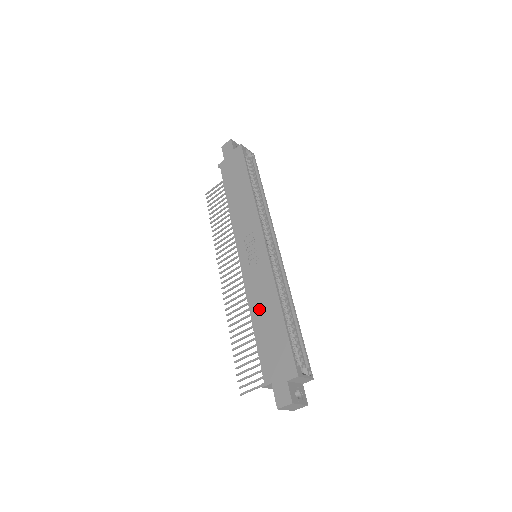
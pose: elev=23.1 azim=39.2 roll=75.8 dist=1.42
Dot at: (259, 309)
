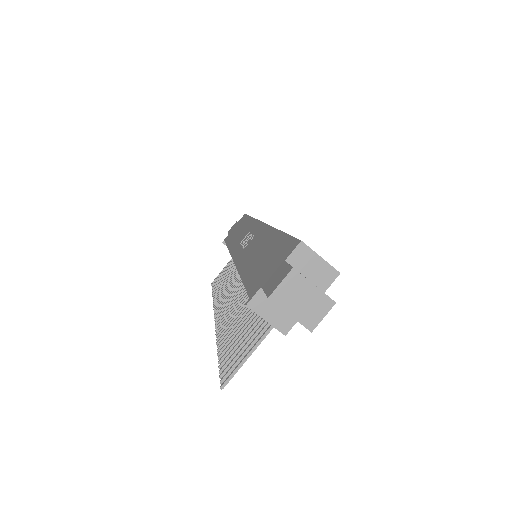
Dot at: (250, 258)
